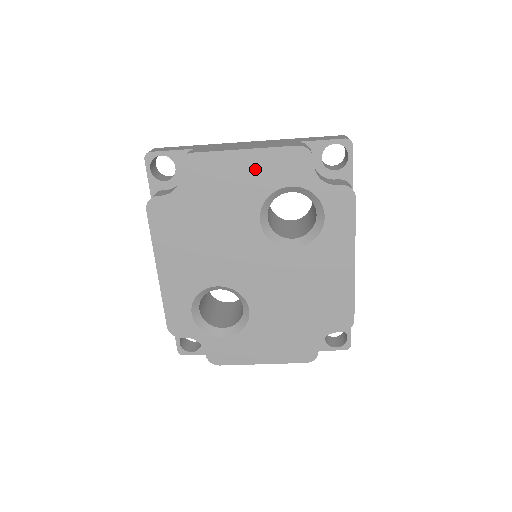
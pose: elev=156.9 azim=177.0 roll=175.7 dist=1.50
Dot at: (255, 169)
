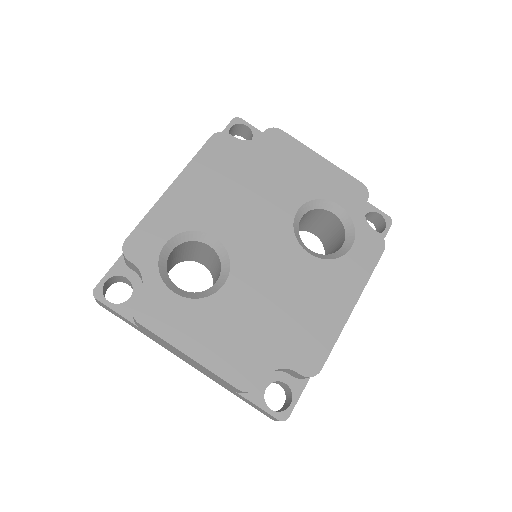
Dot at: (320, 174)
